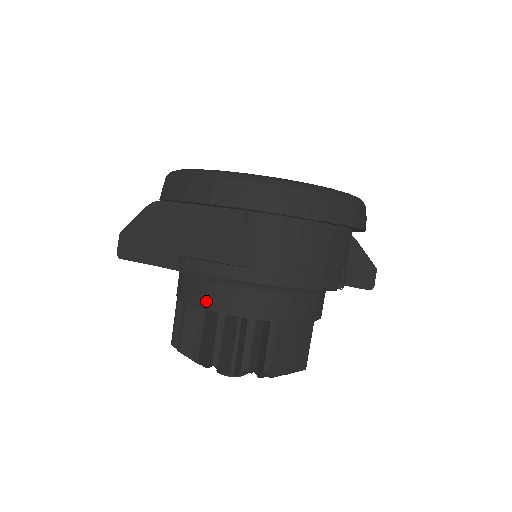
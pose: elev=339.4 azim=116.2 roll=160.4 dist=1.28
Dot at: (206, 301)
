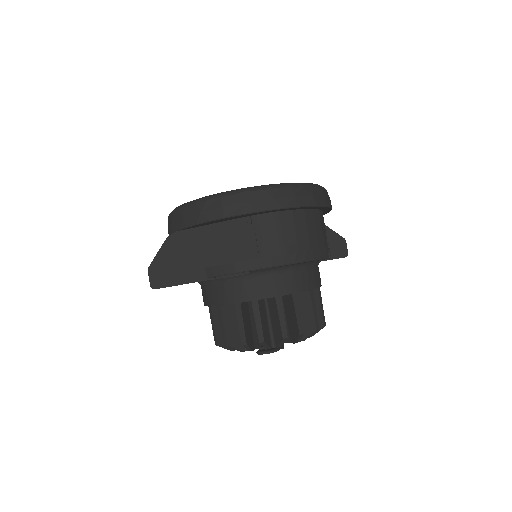
Dot at: (238, 296)
